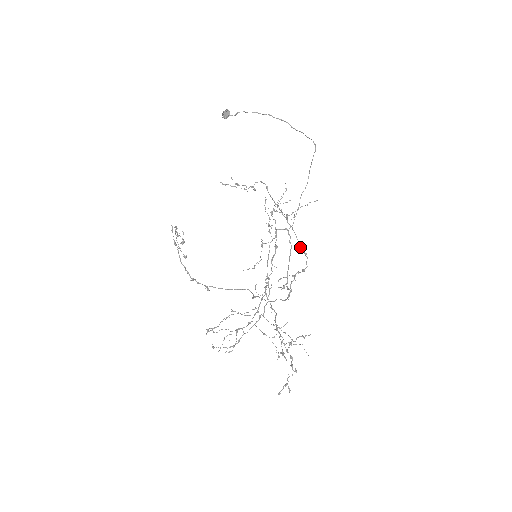
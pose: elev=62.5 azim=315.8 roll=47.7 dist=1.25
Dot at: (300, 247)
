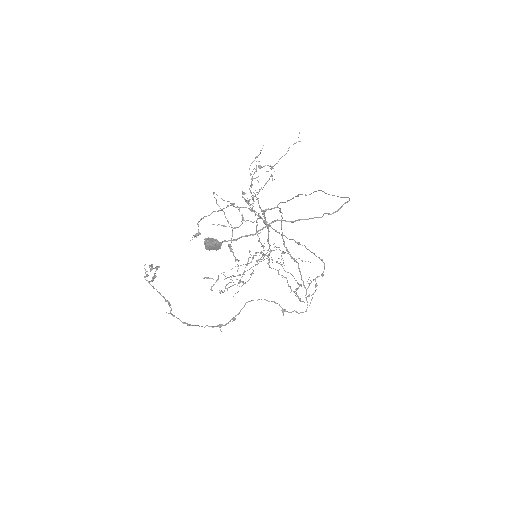
Dot at: occluded
